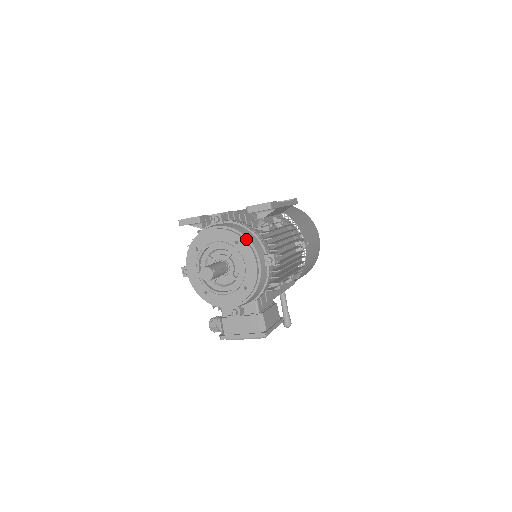
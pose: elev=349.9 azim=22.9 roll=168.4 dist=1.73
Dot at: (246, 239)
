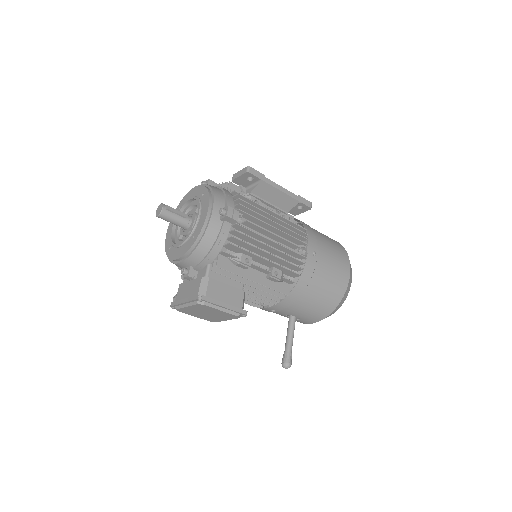
Dot at: (211, 191)
